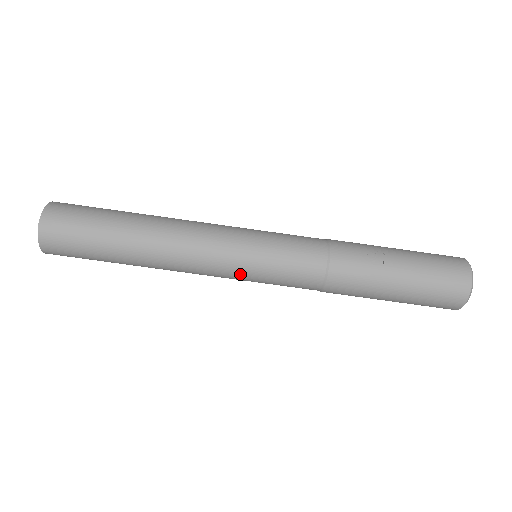
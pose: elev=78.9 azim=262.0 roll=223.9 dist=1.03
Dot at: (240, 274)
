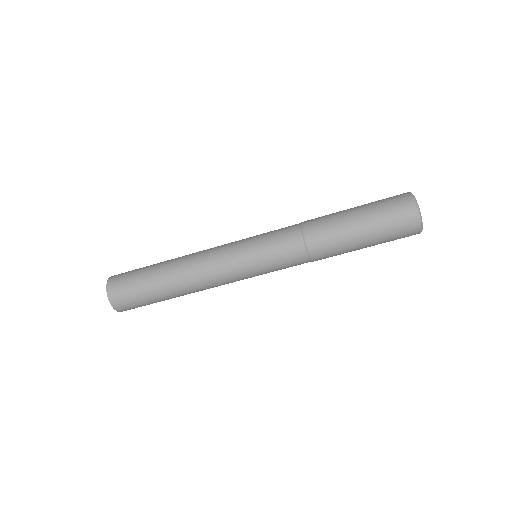
Dot at: (251, 277)
